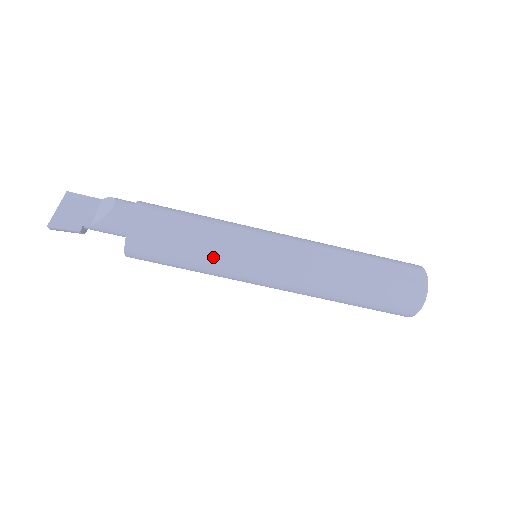
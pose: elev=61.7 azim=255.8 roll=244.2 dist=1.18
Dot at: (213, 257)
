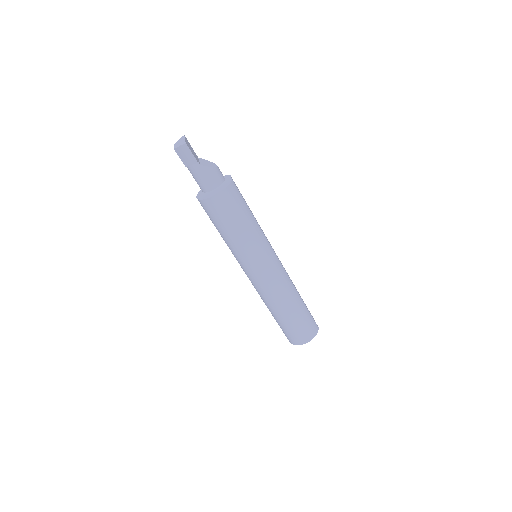
Dot at: (255, 235)
